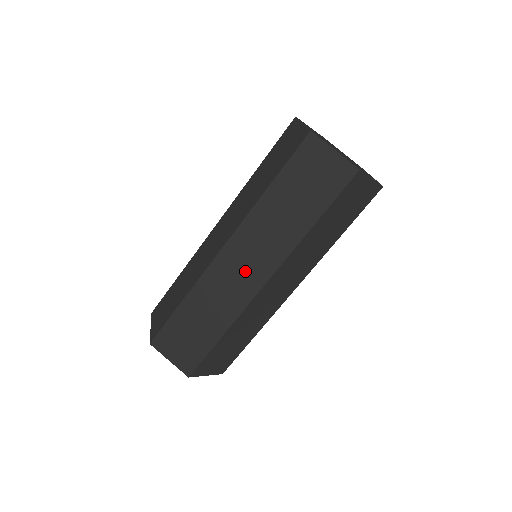
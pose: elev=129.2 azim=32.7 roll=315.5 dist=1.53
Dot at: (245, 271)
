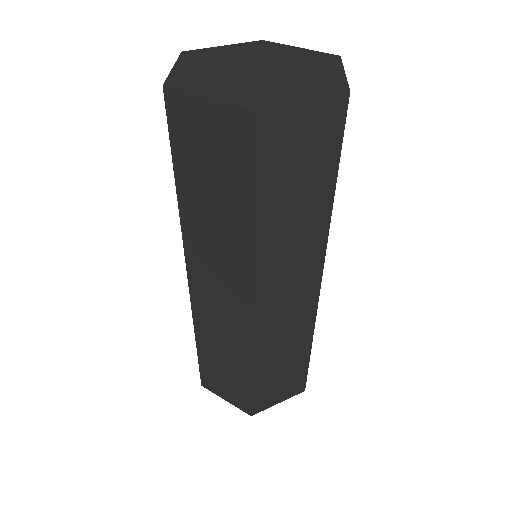
Dot at: (292, 298)
